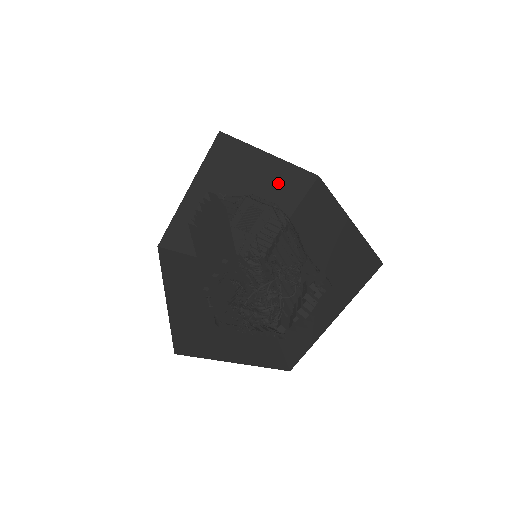
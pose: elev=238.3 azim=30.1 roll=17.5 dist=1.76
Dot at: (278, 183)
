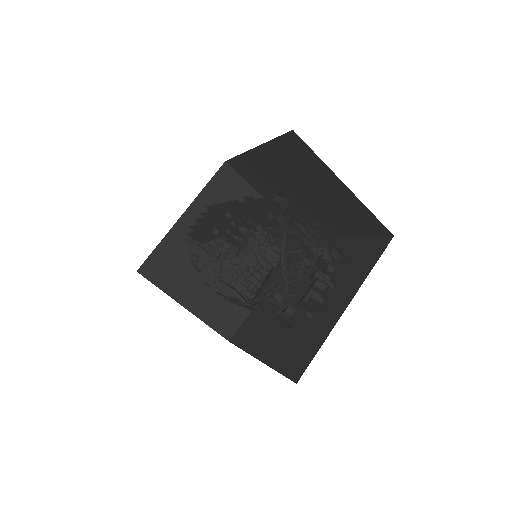
Dot at: occluded
